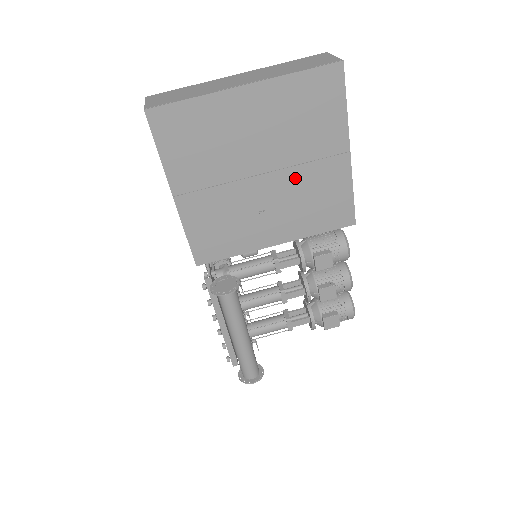
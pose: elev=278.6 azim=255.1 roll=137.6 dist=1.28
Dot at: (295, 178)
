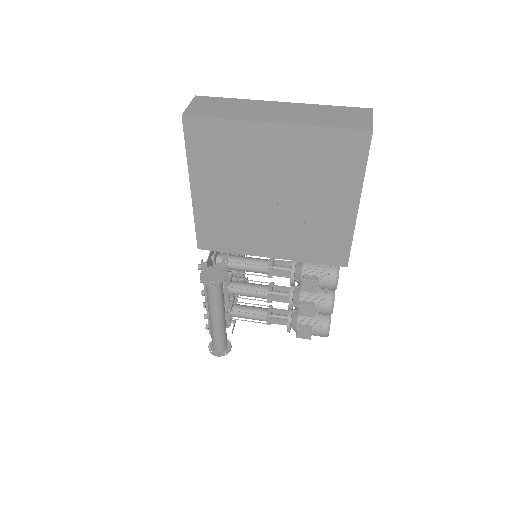
Dot at: (301, 212)
